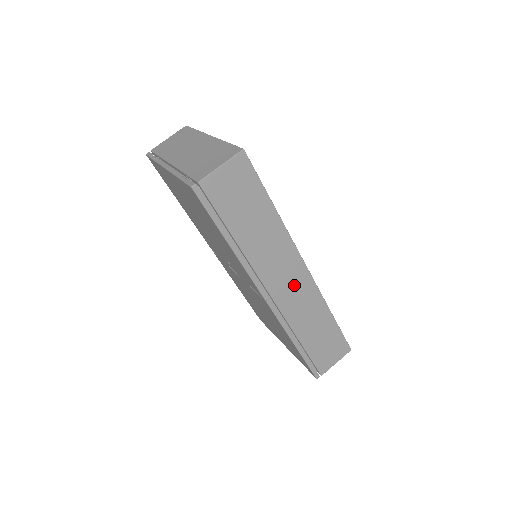
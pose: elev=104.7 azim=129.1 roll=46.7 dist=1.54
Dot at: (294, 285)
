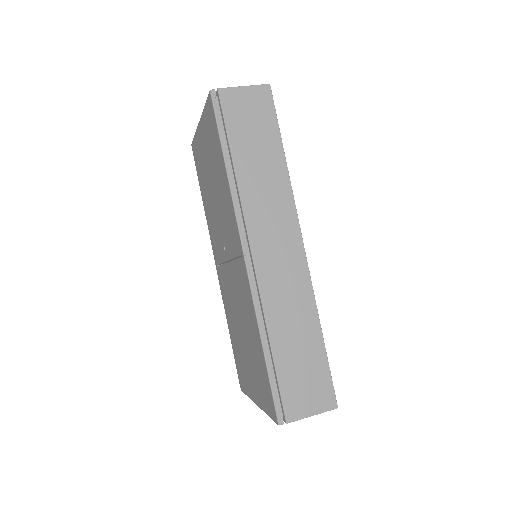
Dot at: (283, 256)
